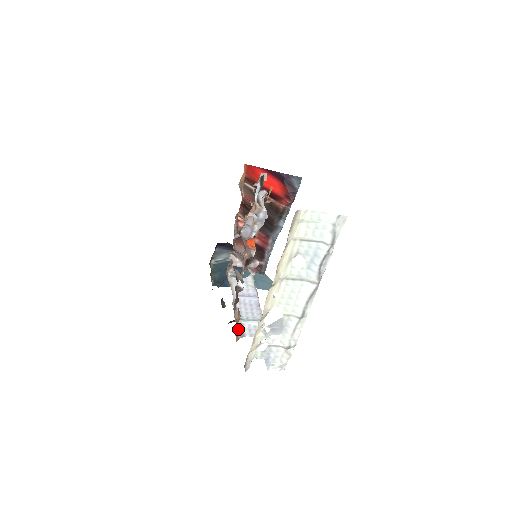
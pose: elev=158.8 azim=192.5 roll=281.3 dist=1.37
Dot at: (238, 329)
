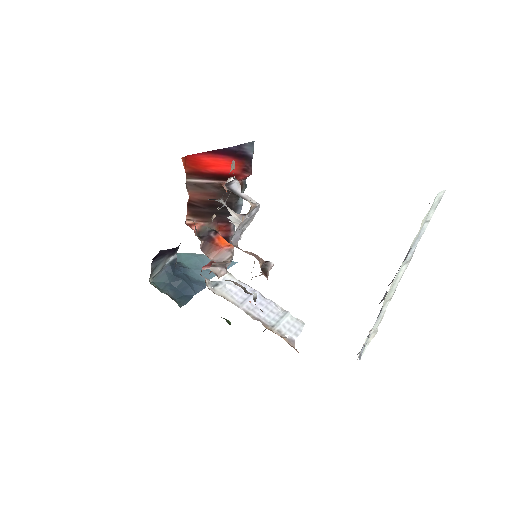
Dot at: (284, 339)
